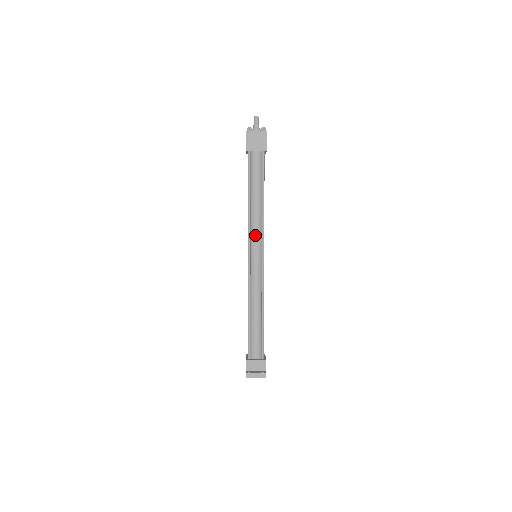
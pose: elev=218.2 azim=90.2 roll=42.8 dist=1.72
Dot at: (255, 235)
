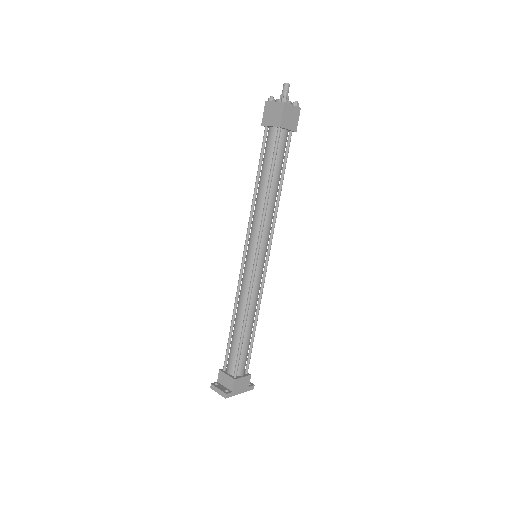
Dot at: (253, 230)
